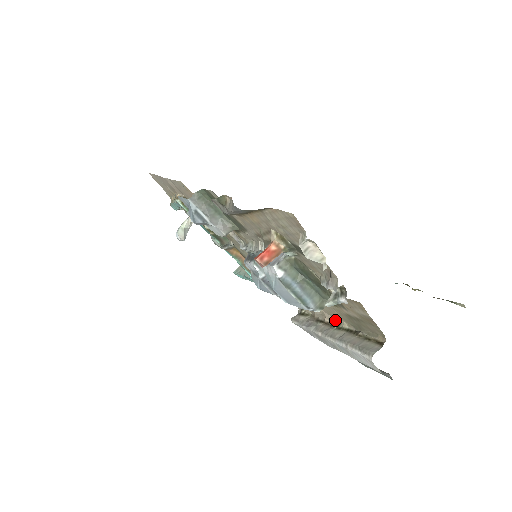
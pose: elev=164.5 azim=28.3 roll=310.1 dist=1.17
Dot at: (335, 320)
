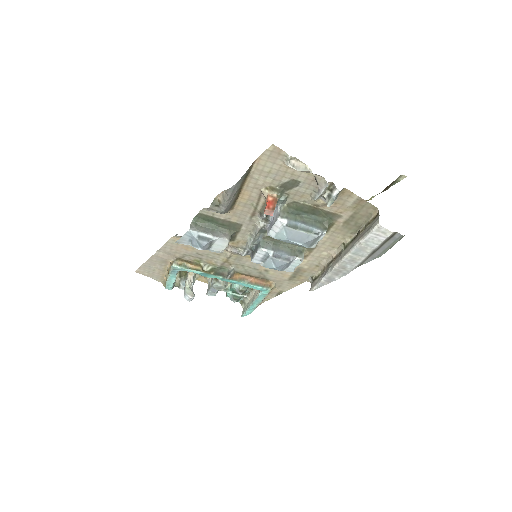
Dot at: (339, 247)
